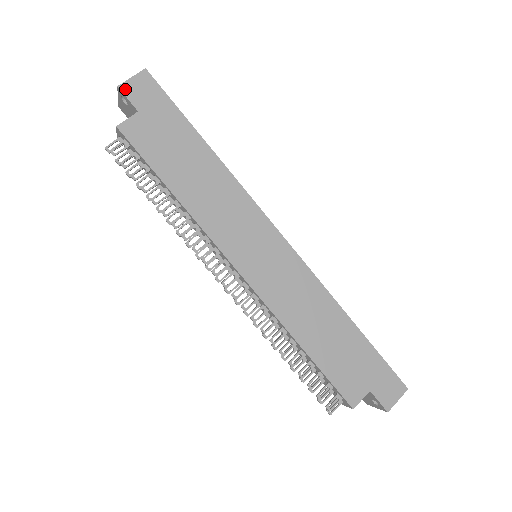
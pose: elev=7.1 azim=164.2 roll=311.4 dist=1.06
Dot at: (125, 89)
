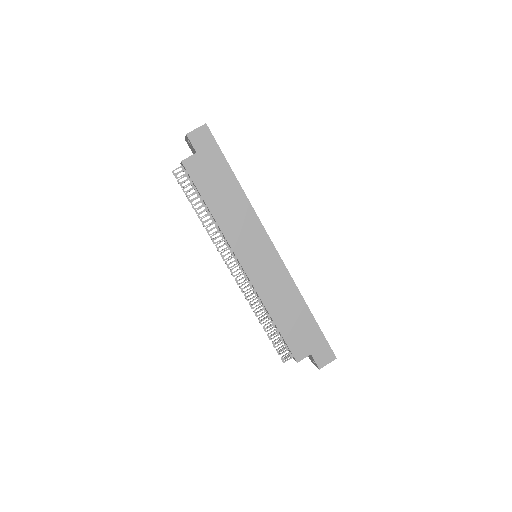
Dot at: (191, 136)
